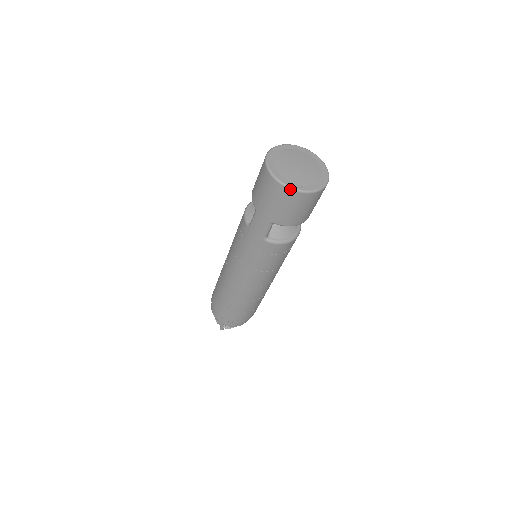
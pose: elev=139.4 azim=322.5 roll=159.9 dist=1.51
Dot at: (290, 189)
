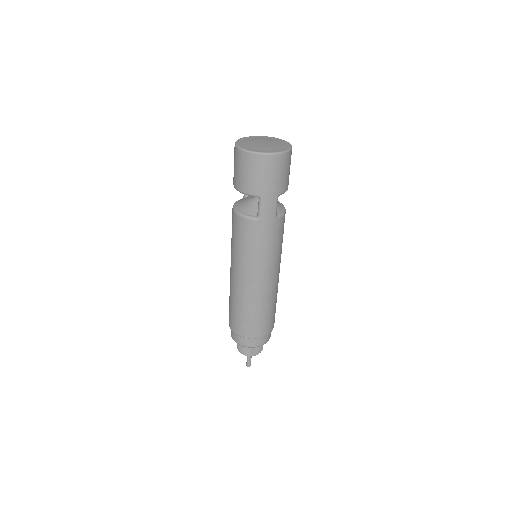
Dot at: (283, 153)
